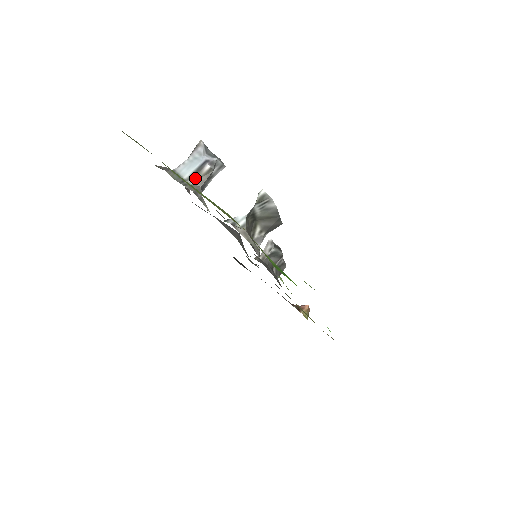
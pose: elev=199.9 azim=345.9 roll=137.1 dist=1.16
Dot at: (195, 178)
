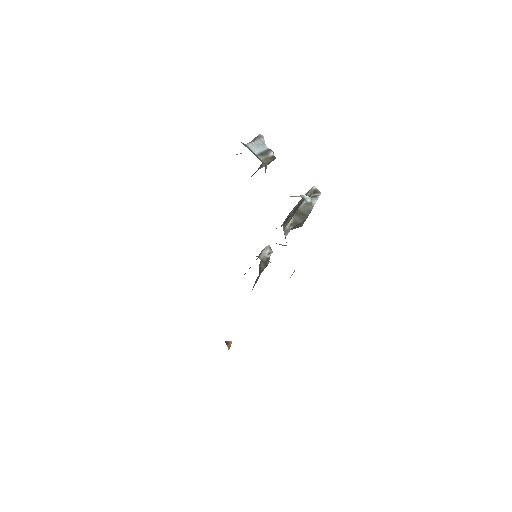
Dot at: (264, 157)
